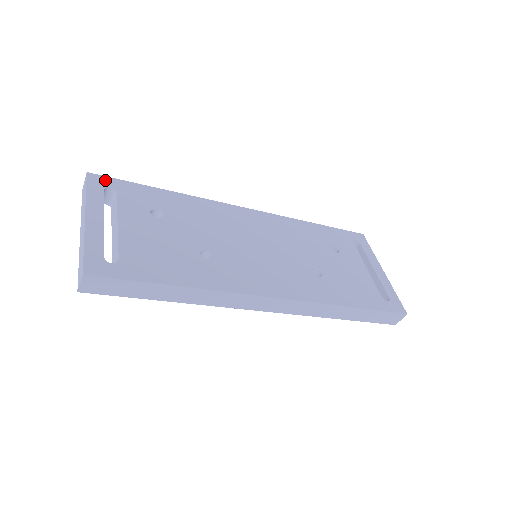
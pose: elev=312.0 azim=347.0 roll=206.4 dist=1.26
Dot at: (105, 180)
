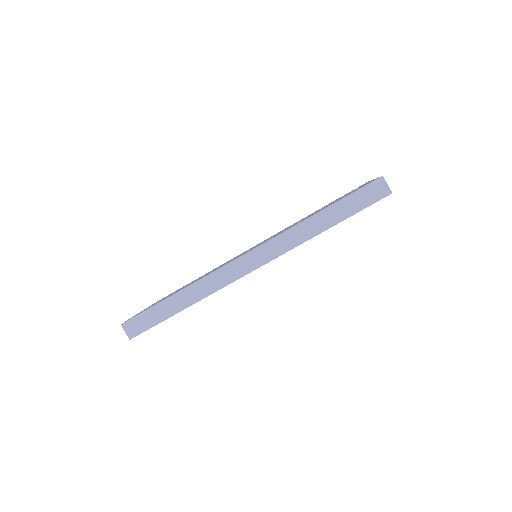
Dot at: occluded
